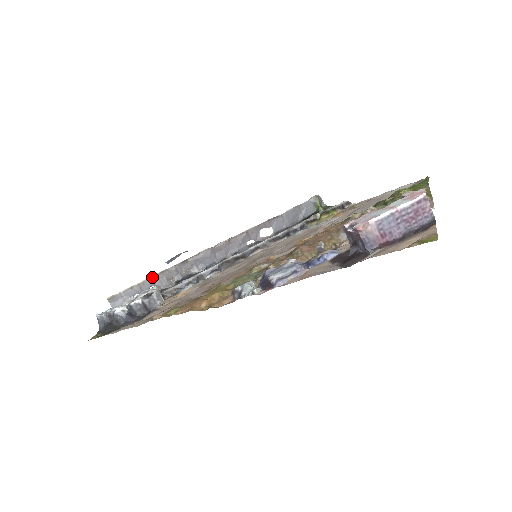
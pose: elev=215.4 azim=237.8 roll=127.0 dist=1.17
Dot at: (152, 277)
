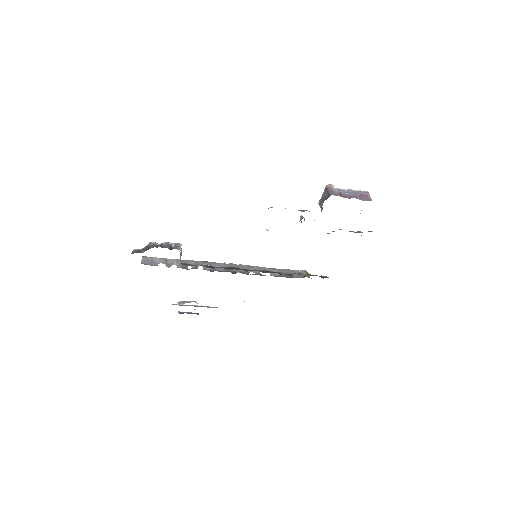
Dot at: (178, 259)
